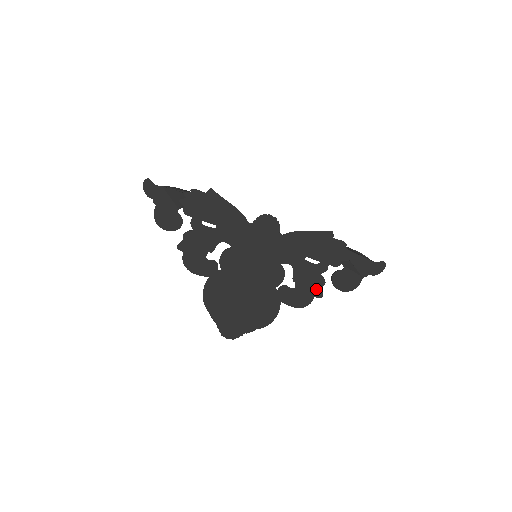
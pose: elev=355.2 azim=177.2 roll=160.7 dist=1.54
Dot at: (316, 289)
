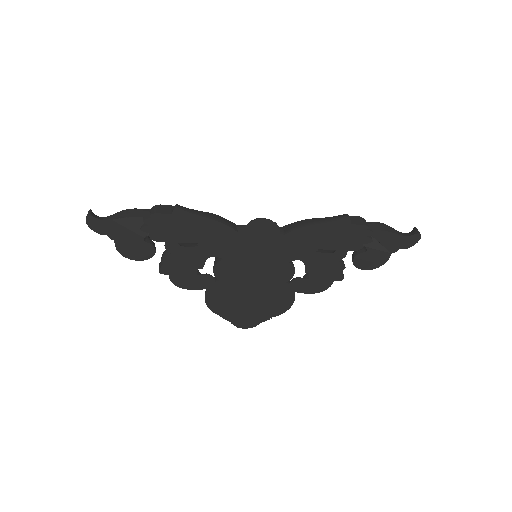
Dot at: (335, 274)
